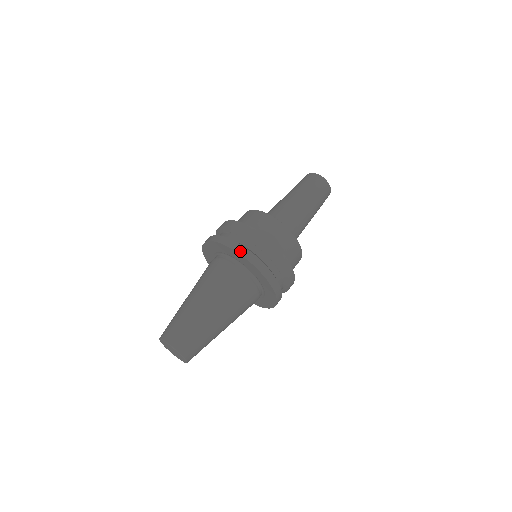
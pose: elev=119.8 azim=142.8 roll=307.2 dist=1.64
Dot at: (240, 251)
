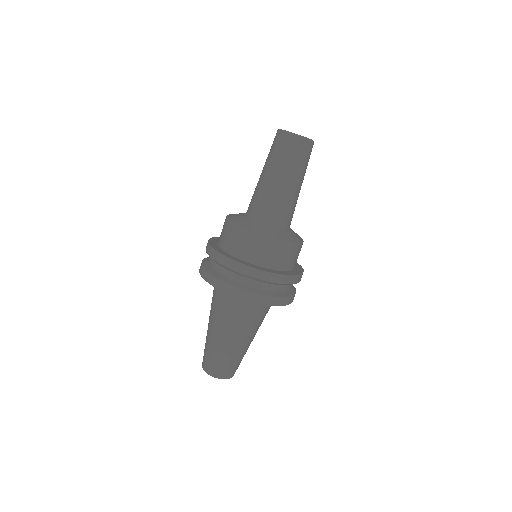
Dot at: (212, 282)
